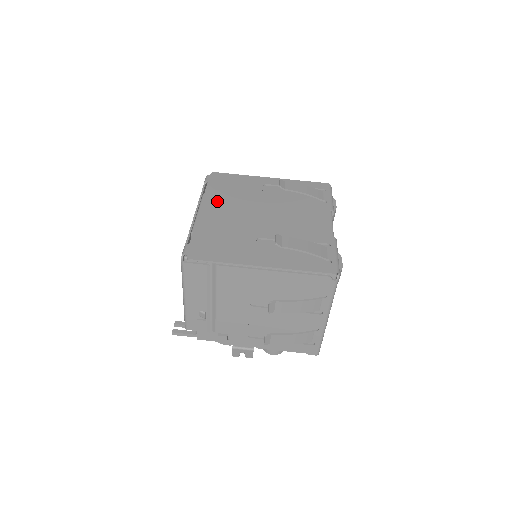
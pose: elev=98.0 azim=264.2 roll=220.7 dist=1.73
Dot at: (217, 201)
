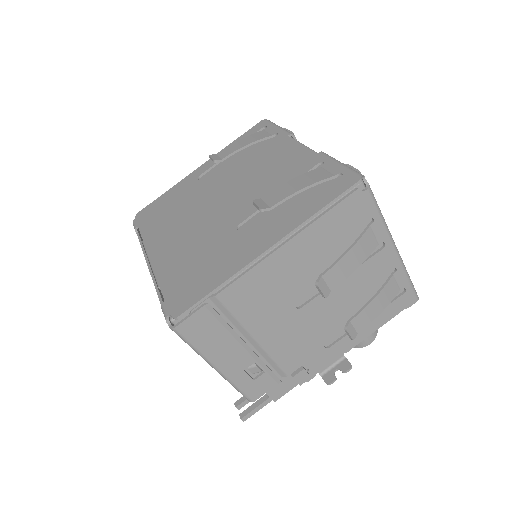
Dot at: (162, 234)
